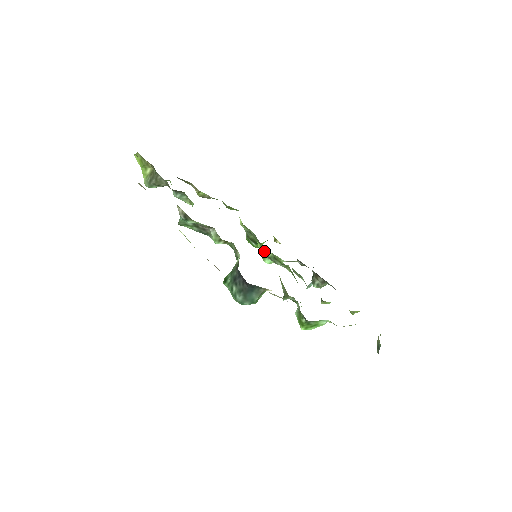
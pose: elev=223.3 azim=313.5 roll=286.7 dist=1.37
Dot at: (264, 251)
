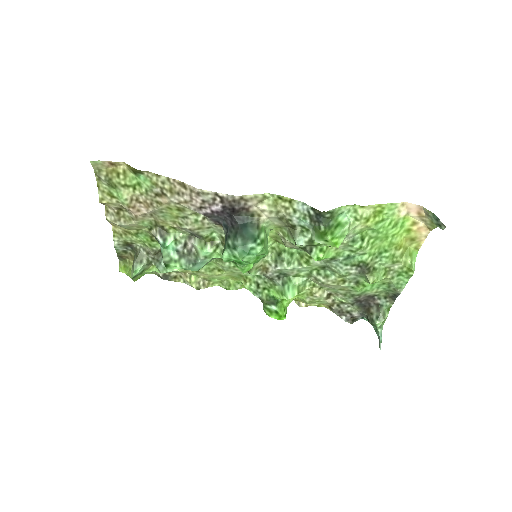
Dot at: (279, 287)
